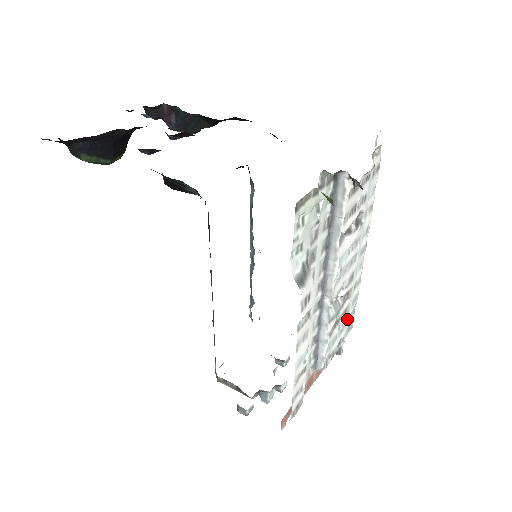
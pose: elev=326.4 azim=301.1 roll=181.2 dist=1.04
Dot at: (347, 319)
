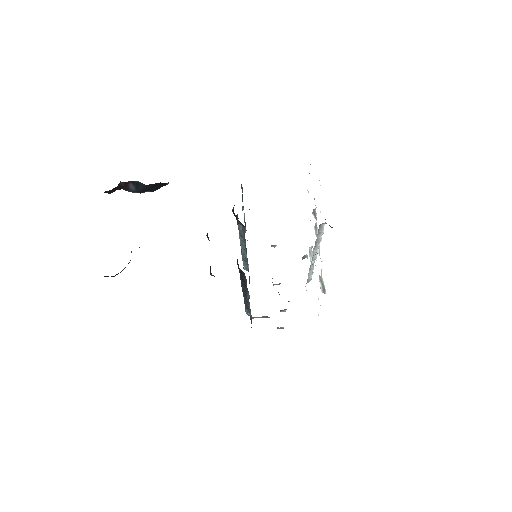
Dot at: occluded
